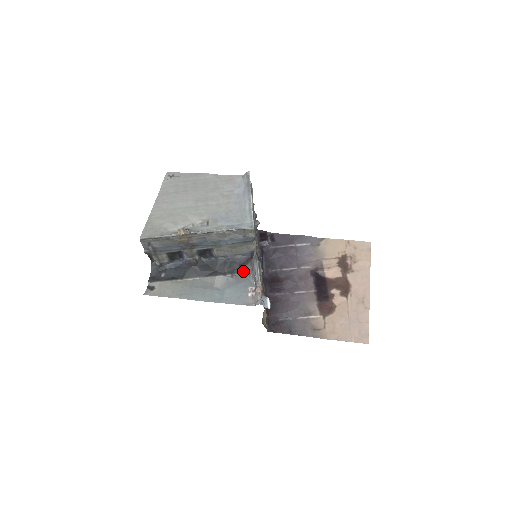
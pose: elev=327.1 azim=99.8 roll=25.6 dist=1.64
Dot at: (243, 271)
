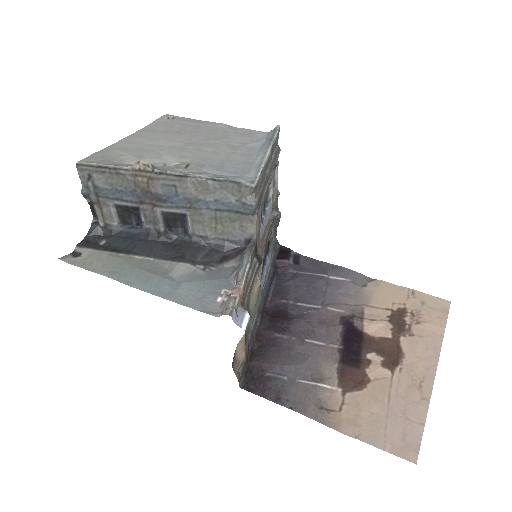
Dot at: (225, 266)
